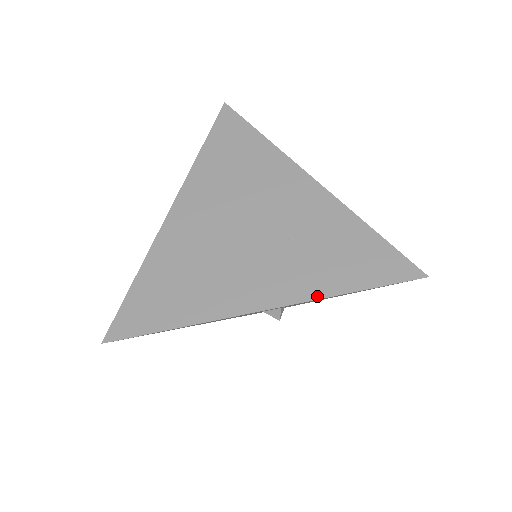
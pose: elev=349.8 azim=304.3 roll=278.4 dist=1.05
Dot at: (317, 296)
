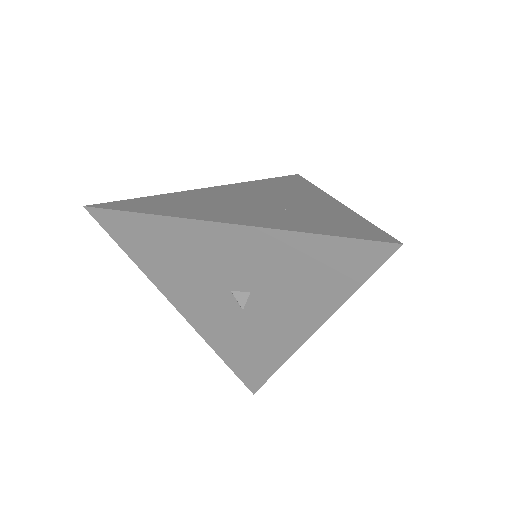
Dot at: (281, 228)
